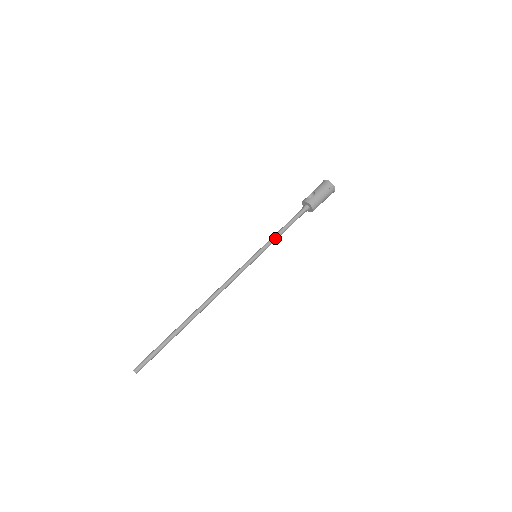
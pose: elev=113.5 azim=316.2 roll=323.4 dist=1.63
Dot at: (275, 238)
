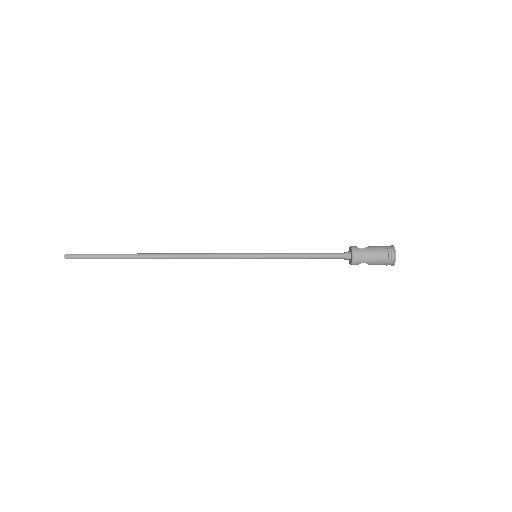
Dot at: (289, 255)
